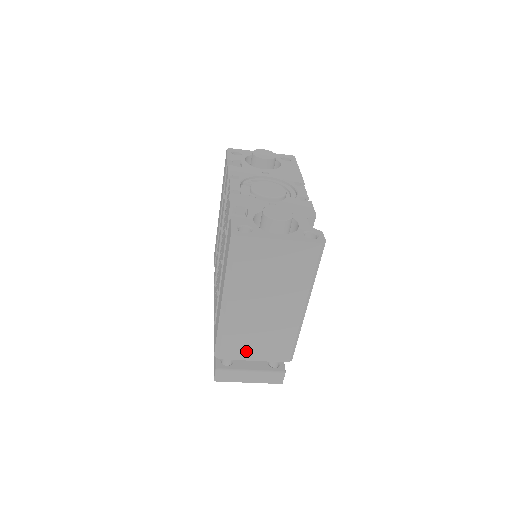
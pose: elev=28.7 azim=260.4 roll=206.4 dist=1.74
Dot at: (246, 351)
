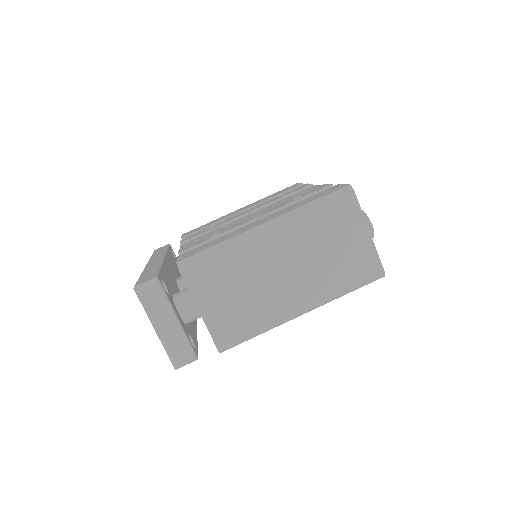
Dot at: (209, 292)
